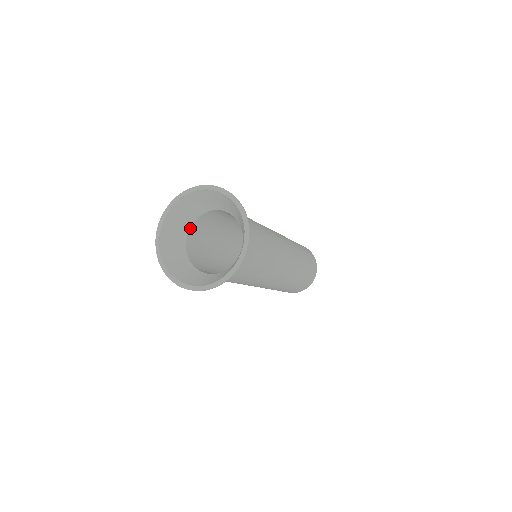
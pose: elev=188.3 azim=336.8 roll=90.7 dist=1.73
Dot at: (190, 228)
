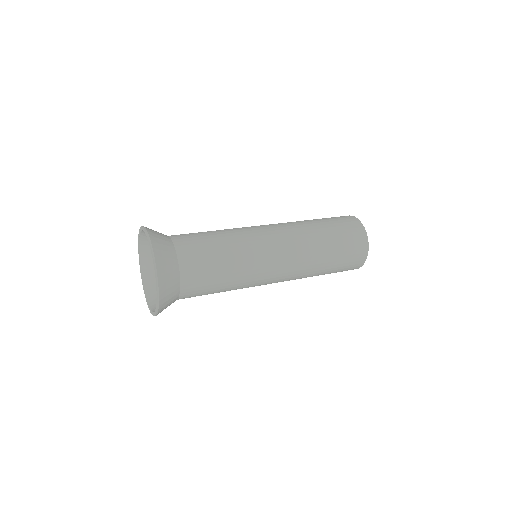
Dot at: occluded
